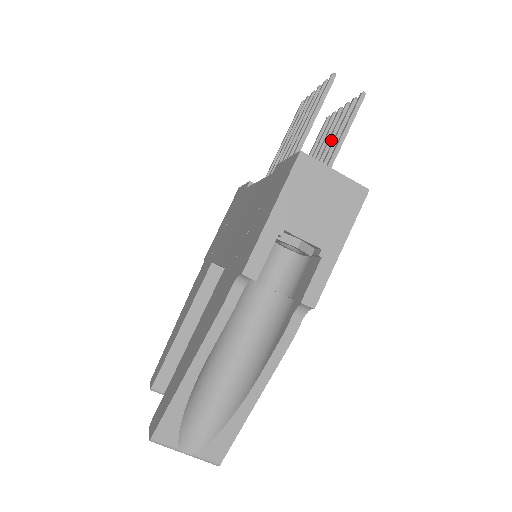
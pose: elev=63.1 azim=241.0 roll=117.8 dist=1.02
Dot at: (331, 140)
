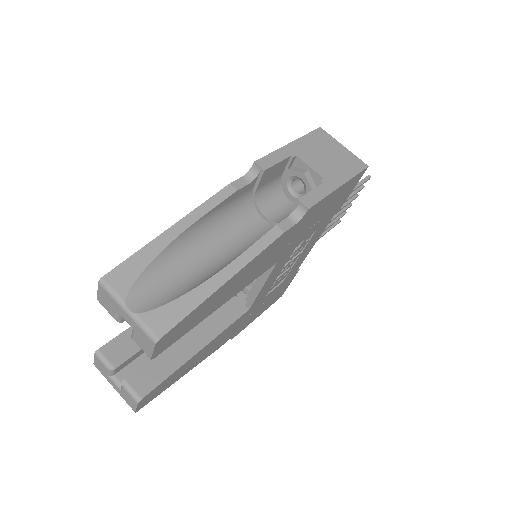
Dot at: occluded
